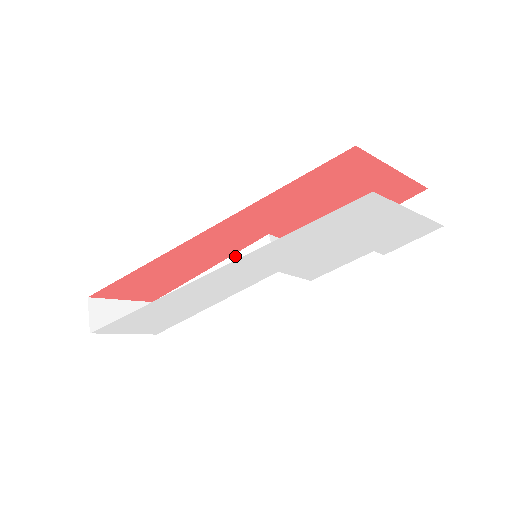
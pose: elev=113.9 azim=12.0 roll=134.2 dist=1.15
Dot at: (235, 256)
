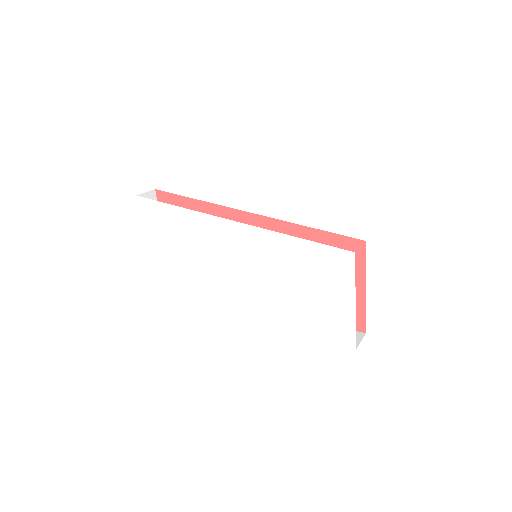
Dot at: occluded
